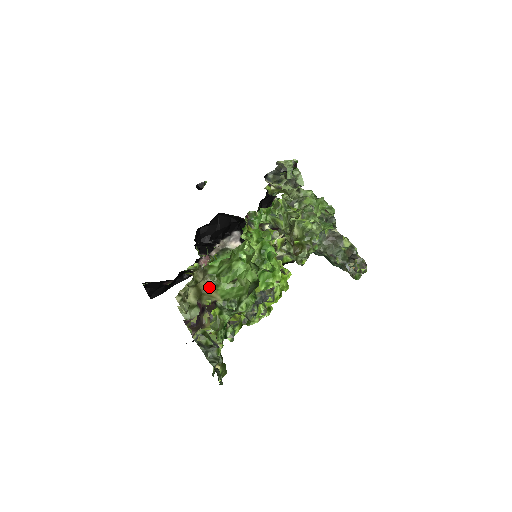
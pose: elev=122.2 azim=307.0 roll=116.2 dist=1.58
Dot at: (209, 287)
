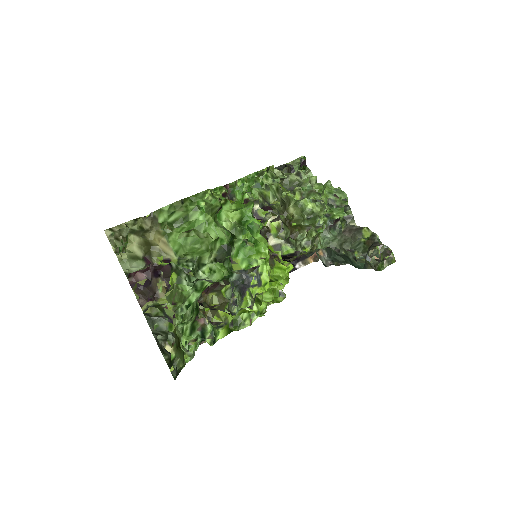
Dot at: (159, 238)
